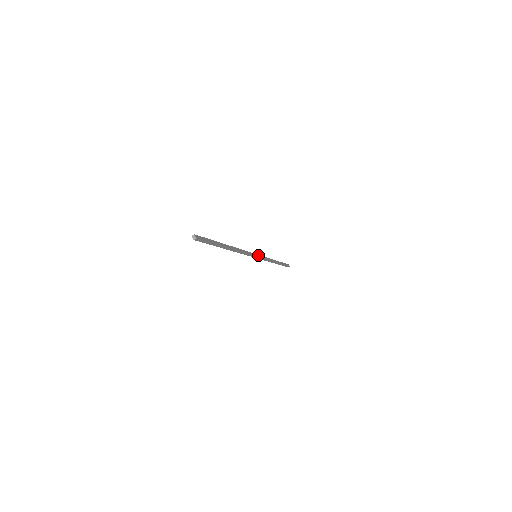
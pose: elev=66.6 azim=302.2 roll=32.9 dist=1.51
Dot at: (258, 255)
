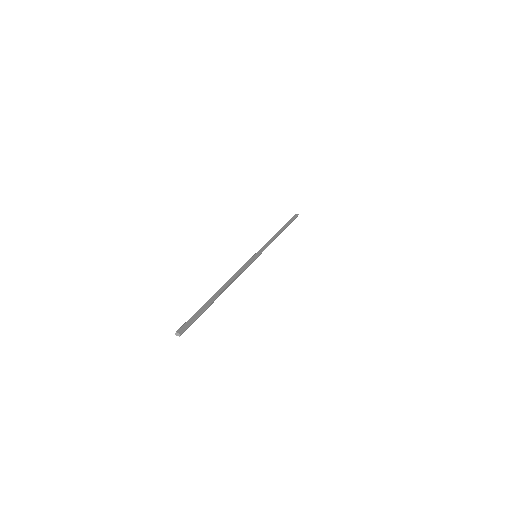
Dot at: (257, 252)
